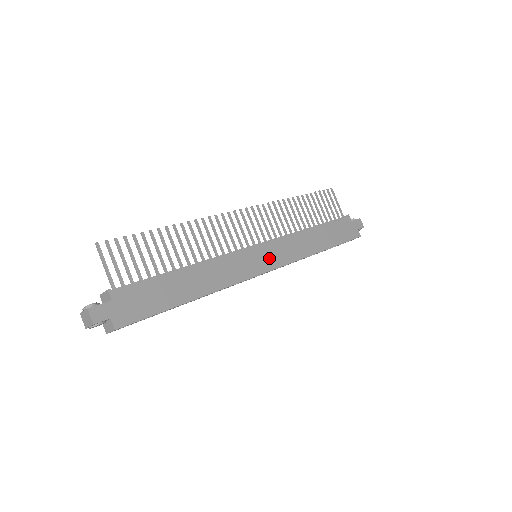
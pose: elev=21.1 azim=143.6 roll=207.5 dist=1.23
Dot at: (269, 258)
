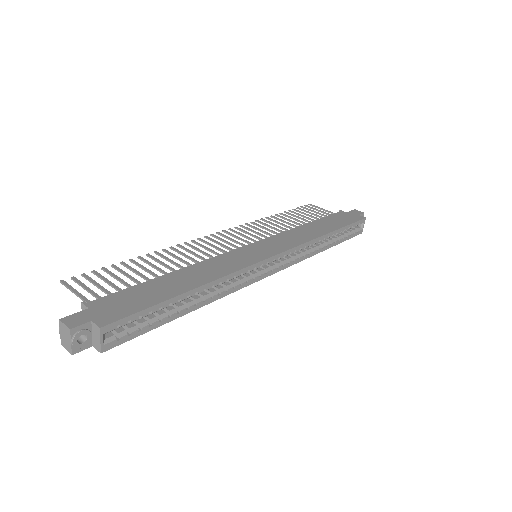
Dot at: (269, 248)
